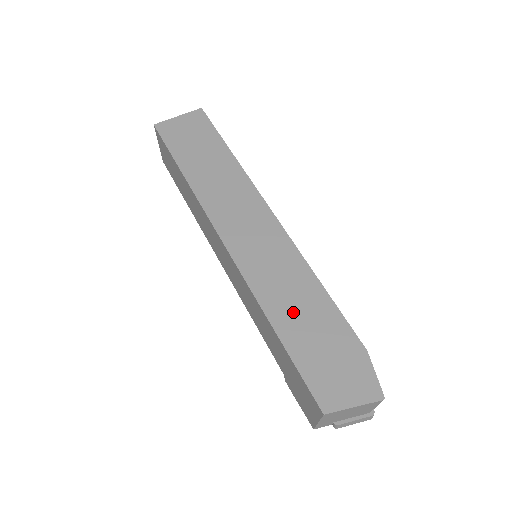
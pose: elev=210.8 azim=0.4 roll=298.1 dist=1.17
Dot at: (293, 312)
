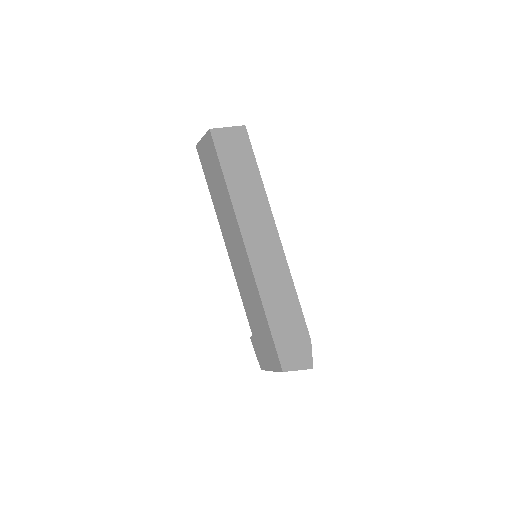
Dot at: (278, 308)
